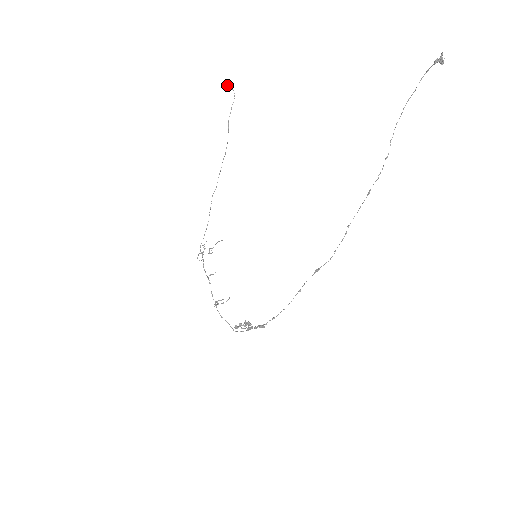
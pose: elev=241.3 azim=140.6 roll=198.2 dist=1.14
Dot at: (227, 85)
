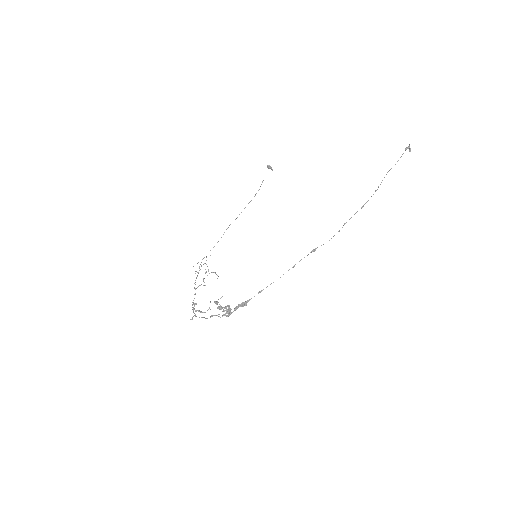
Dot at: occluded
